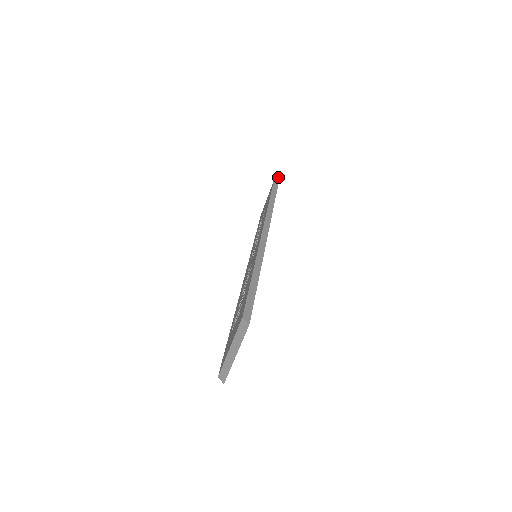
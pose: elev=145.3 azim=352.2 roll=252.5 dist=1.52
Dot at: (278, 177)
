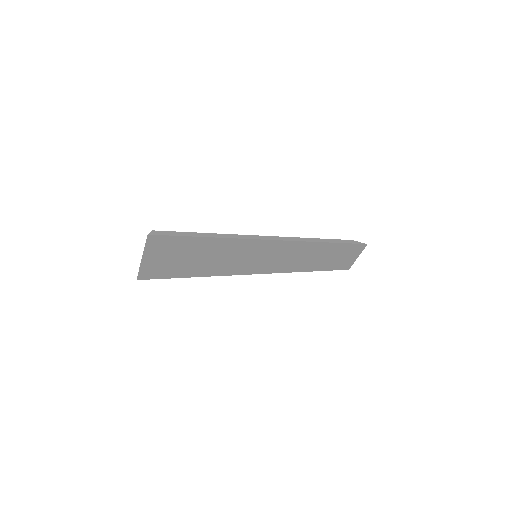
Dot at: (358, 242)
